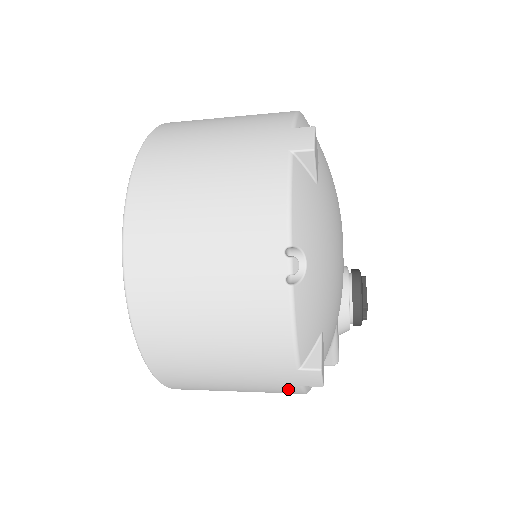
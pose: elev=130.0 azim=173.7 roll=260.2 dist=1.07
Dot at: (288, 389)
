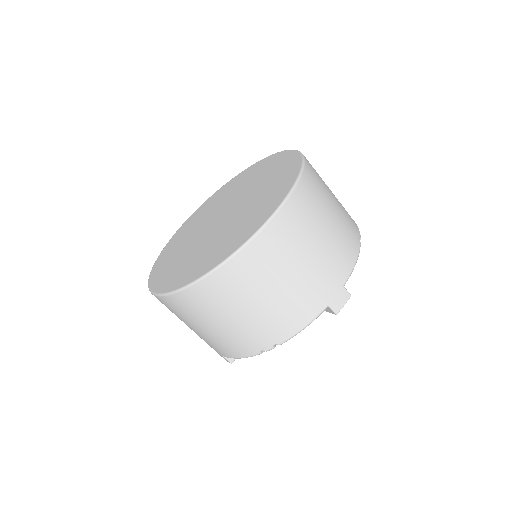
Dot at: occluded
